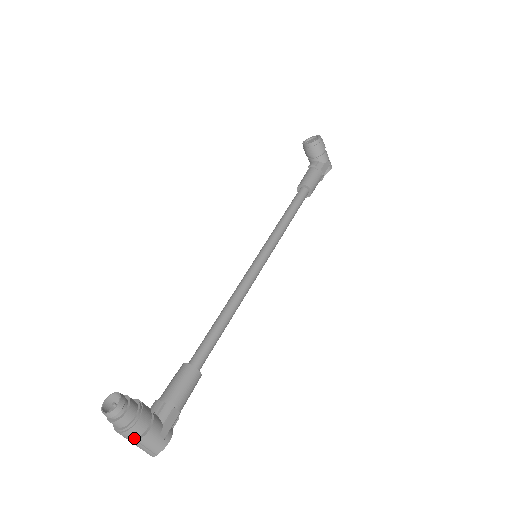
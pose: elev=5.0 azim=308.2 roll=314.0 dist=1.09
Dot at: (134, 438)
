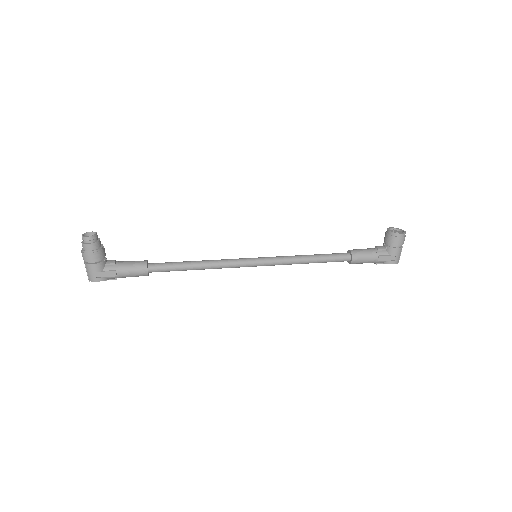
Dot at: (84, 260)
